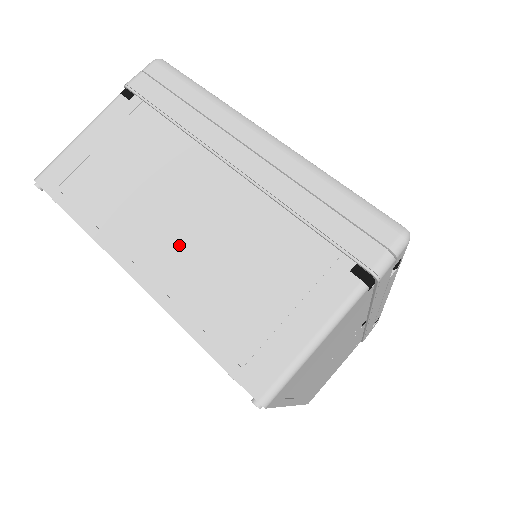
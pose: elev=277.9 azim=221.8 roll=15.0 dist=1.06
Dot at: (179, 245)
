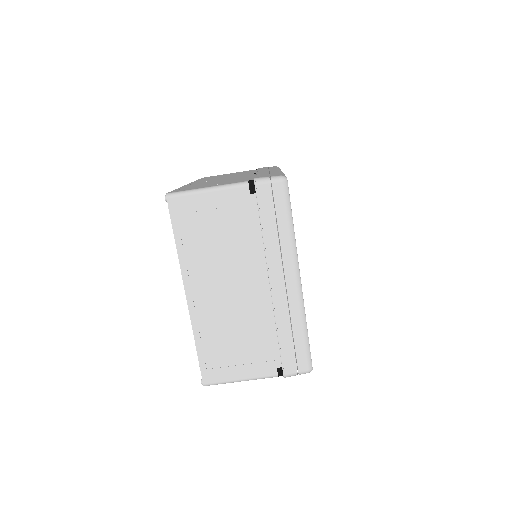
Dot at: (218, 300)
